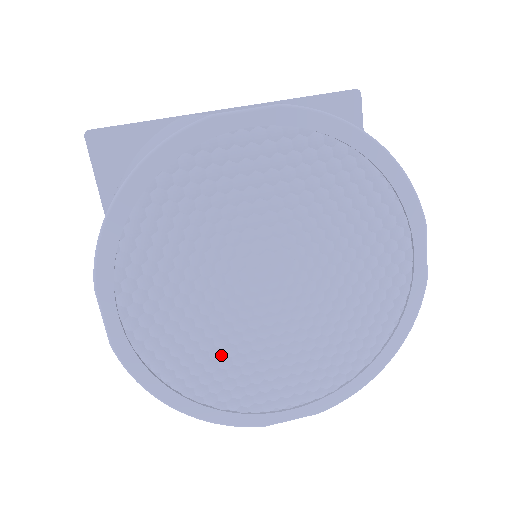
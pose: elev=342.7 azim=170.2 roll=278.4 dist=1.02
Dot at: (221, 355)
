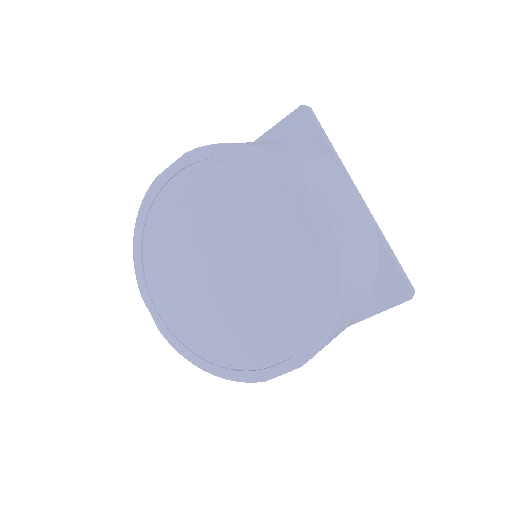
Dot at: (217, 327)
